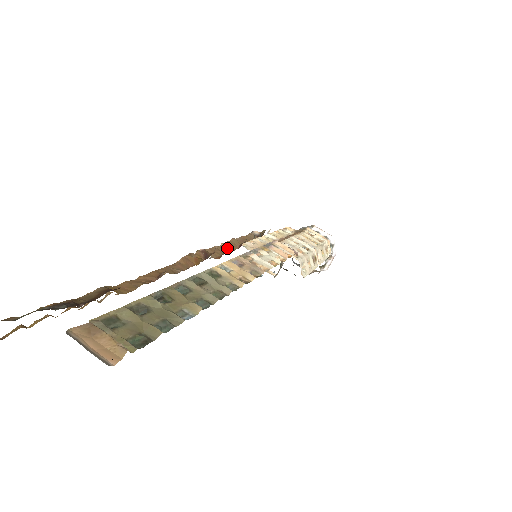
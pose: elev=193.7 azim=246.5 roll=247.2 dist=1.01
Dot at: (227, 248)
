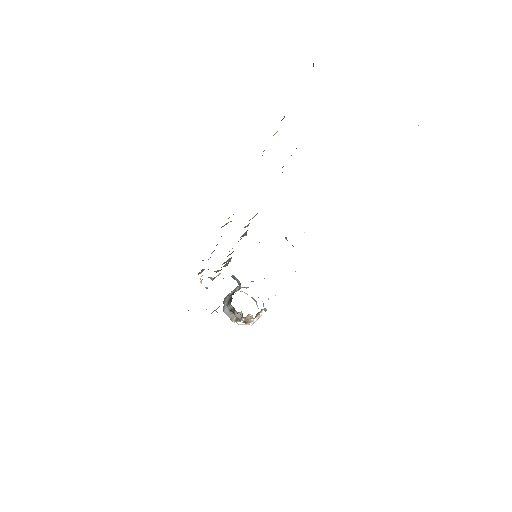
Dot at: occluded
